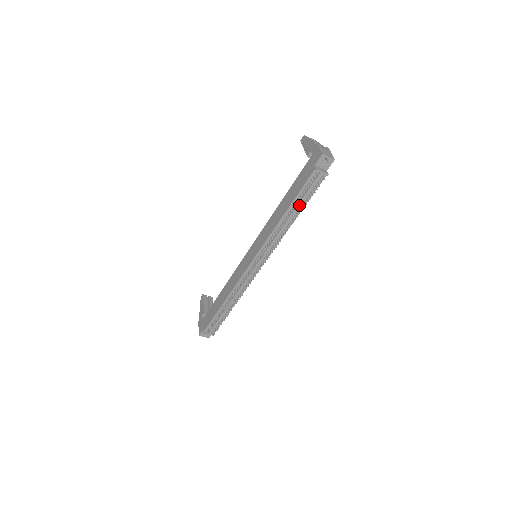
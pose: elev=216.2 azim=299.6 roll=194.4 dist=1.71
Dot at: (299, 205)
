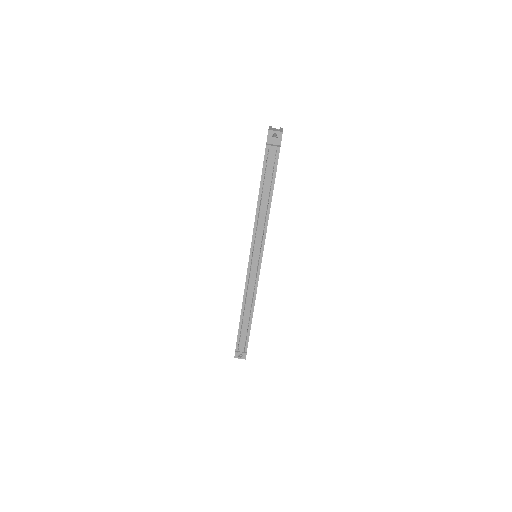
Dot at: (267, 187)
